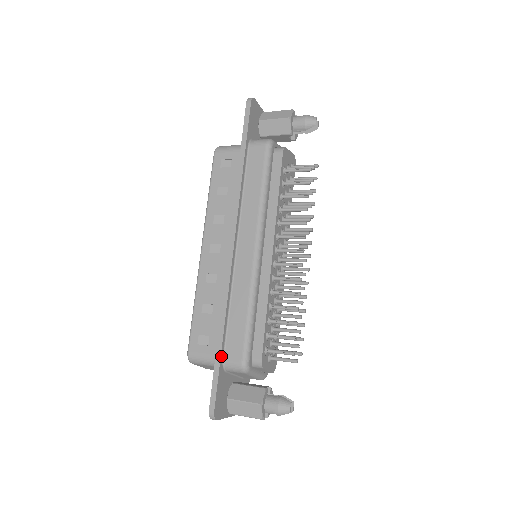
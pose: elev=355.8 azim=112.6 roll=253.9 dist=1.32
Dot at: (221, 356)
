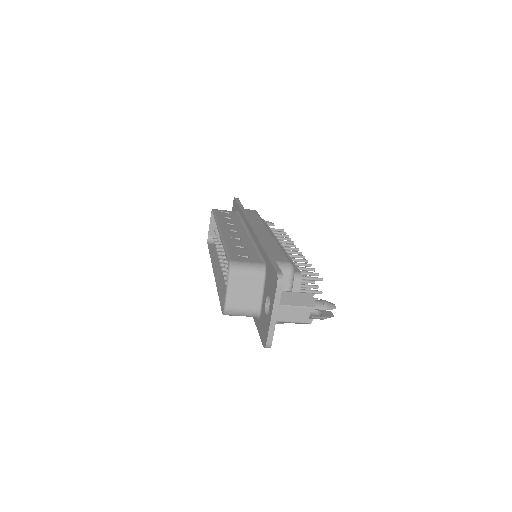
Dot at: (271, 255)
